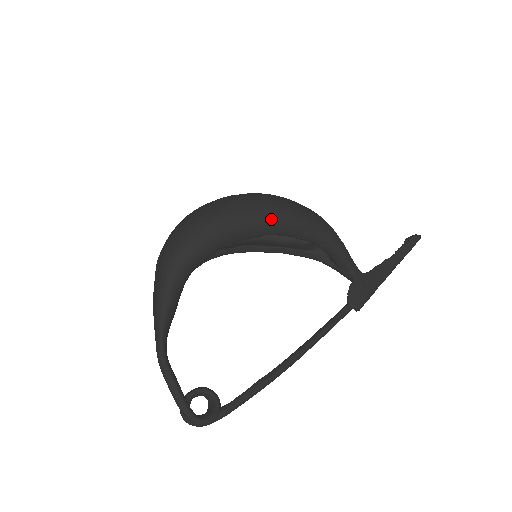
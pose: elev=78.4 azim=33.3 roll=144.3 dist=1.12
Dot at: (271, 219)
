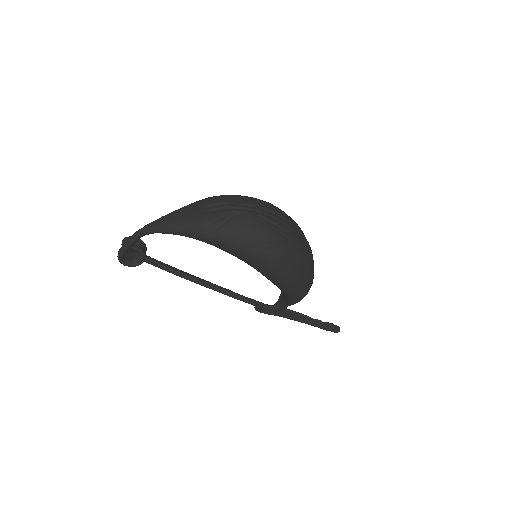
Dot at: (273, 280)
